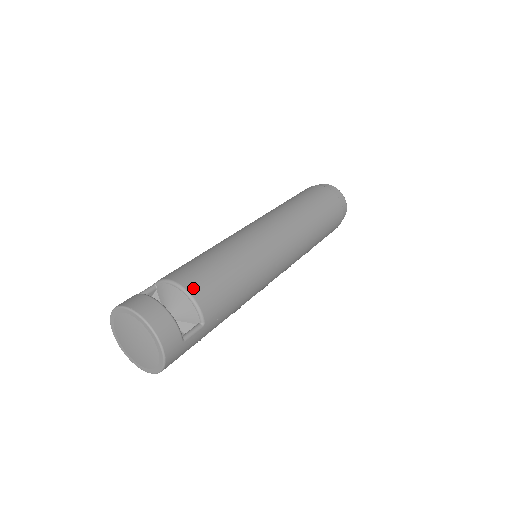
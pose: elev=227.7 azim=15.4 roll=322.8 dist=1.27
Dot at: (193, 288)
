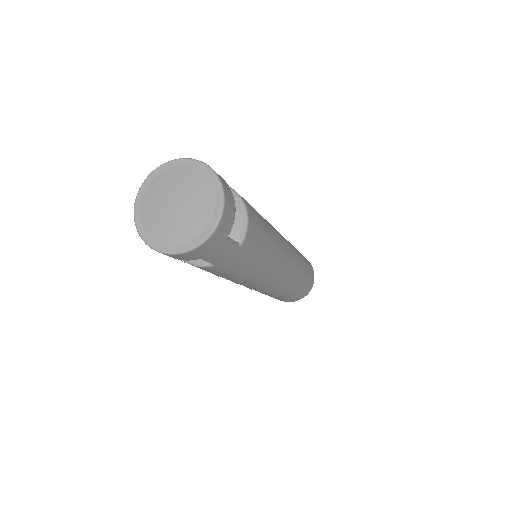
Dot at: (248, 206)
